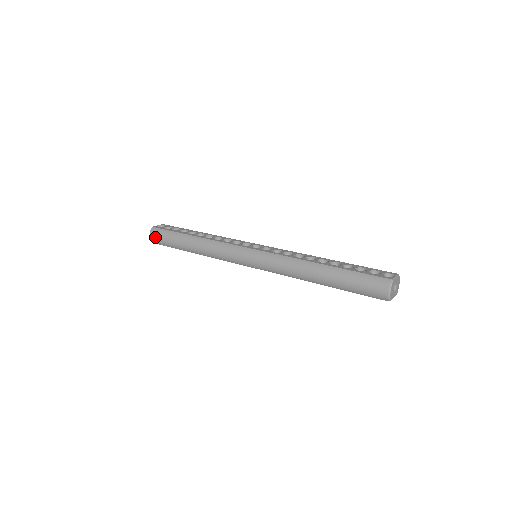
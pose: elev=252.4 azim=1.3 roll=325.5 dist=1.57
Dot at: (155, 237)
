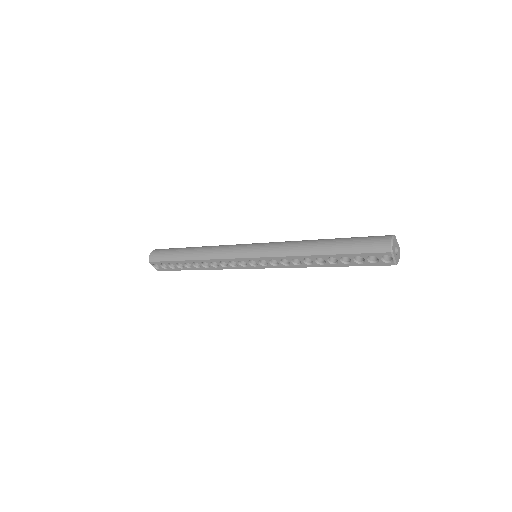
Dot at: (156, 253)
